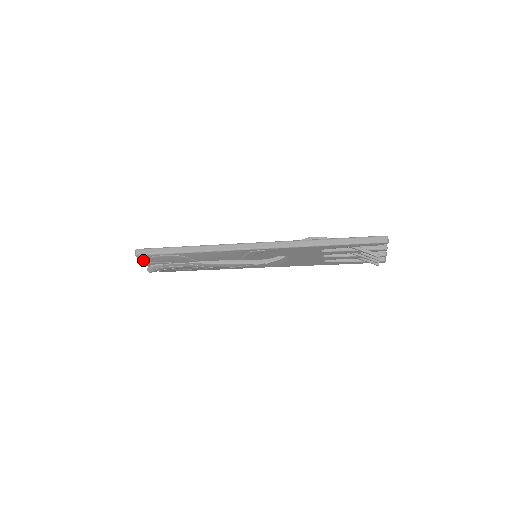
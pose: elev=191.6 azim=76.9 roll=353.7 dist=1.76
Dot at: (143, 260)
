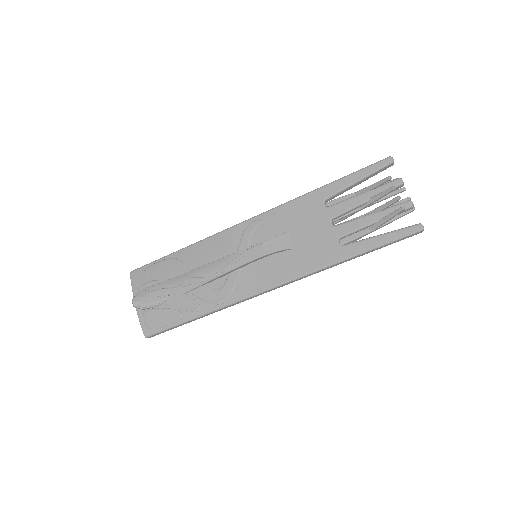
Dot at: (134, 282)
